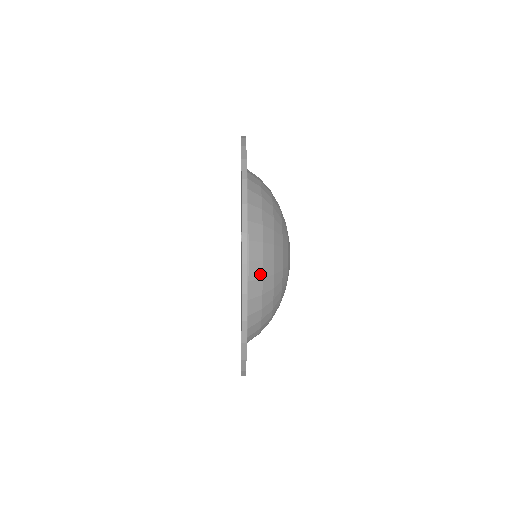
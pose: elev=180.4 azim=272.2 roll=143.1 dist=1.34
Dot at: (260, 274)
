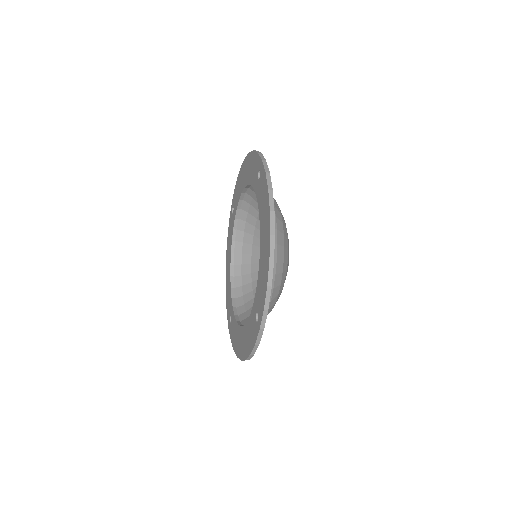
Dot at: occluded
